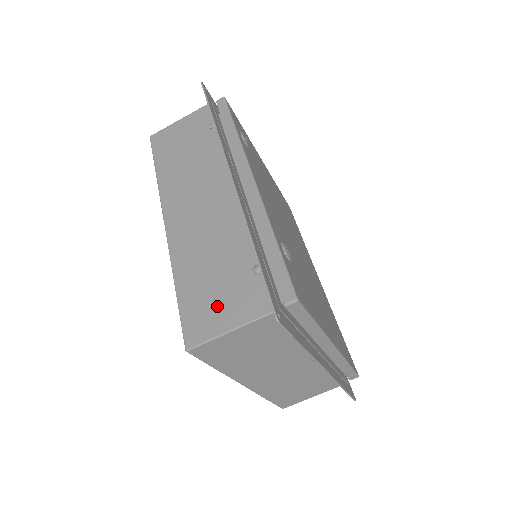
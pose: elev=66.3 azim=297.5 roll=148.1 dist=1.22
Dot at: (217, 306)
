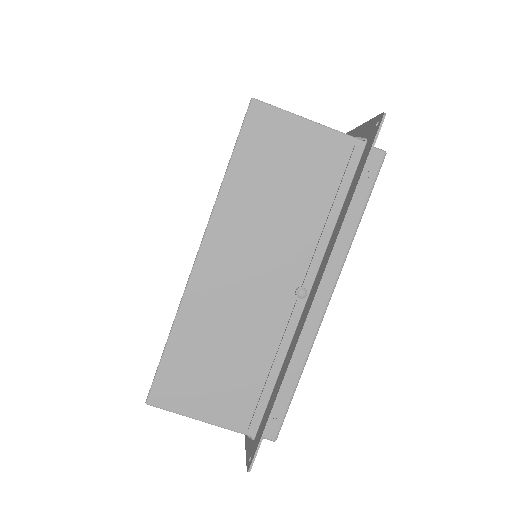
Dot at: occluded
